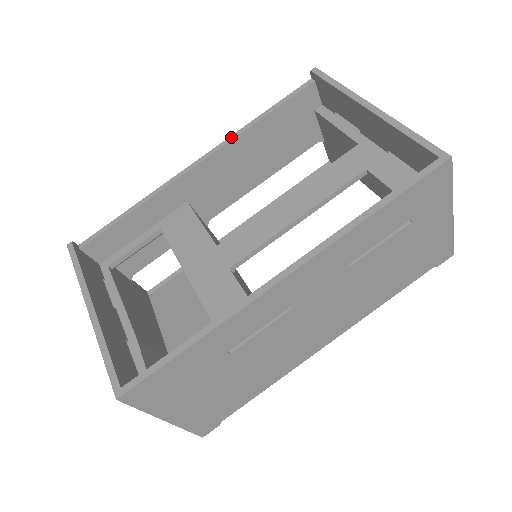
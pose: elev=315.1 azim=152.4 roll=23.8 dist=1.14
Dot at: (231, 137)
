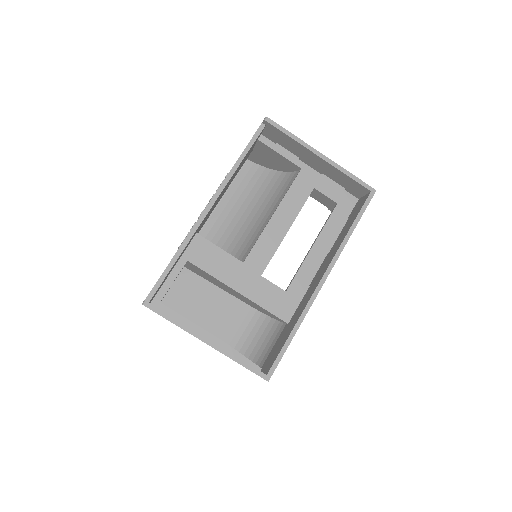
Dot at: (225, 181)
